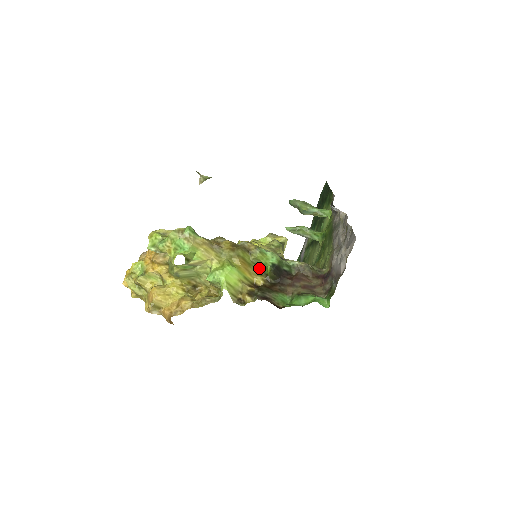
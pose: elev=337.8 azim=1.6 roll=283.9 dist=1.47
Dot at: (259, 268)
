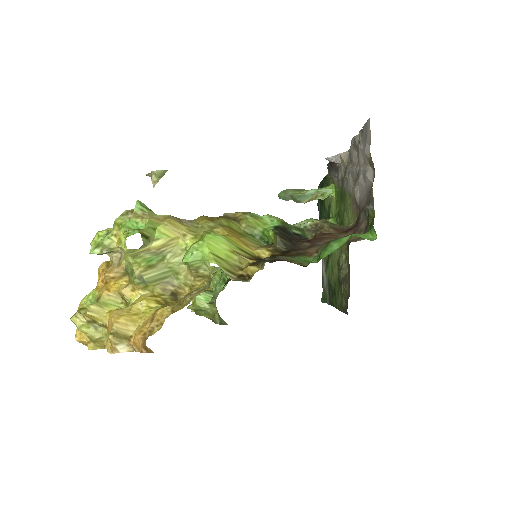
Dot at: (258, 241)
